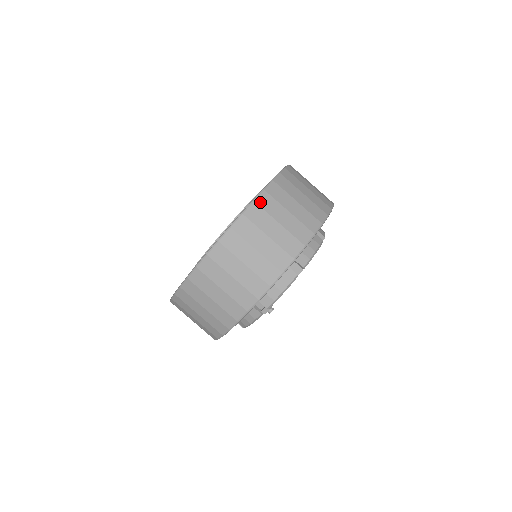
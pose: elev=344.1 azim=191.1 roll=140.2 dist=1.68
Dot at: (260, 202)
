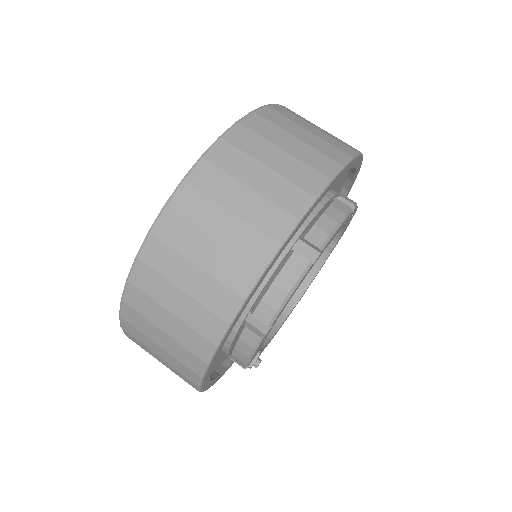
Dot at: (146, 257)
